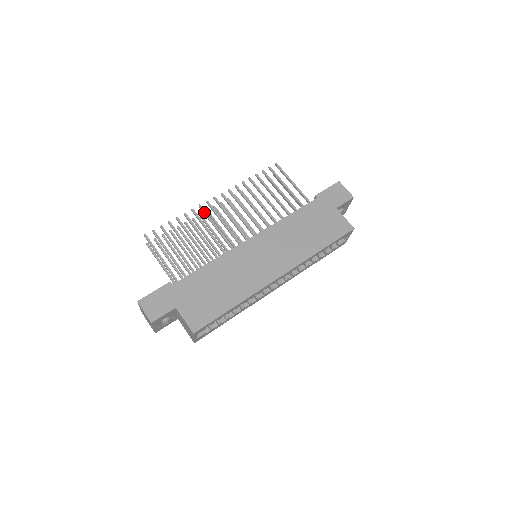
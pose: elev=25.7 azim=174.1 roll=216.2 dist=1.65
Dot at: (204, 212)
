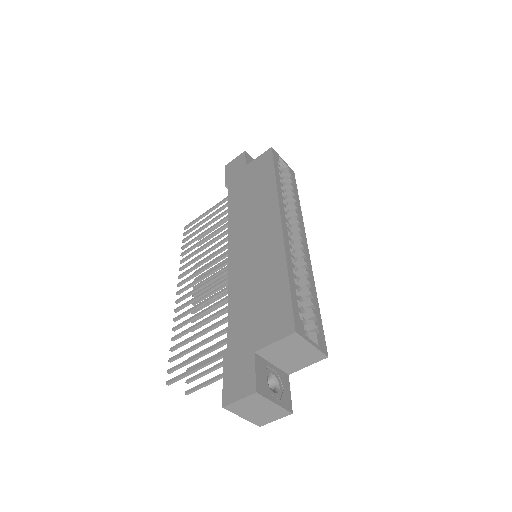
Dot at: (183, 306)
